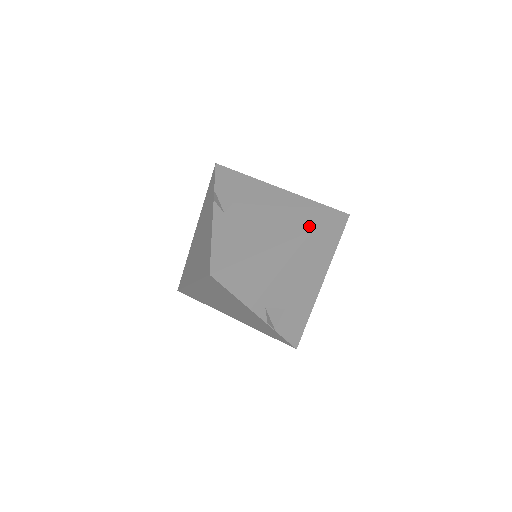
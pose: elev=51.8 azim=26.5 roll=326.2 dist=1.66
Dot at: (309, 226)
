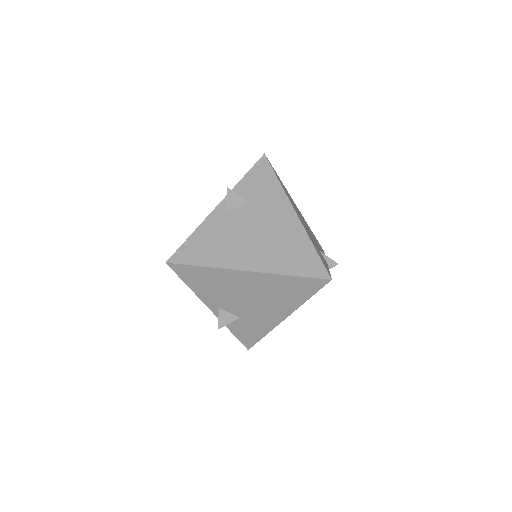
Dot at: (283, 268)
